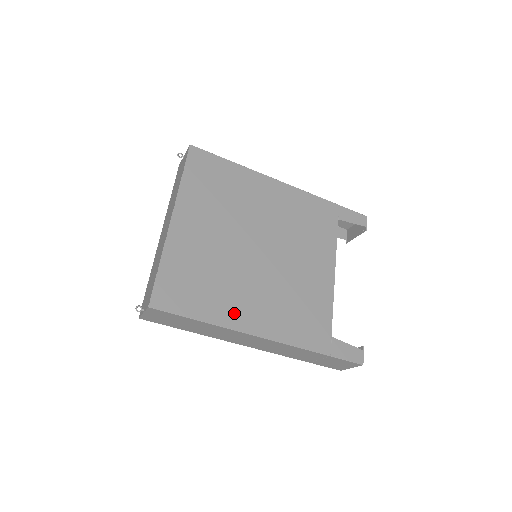
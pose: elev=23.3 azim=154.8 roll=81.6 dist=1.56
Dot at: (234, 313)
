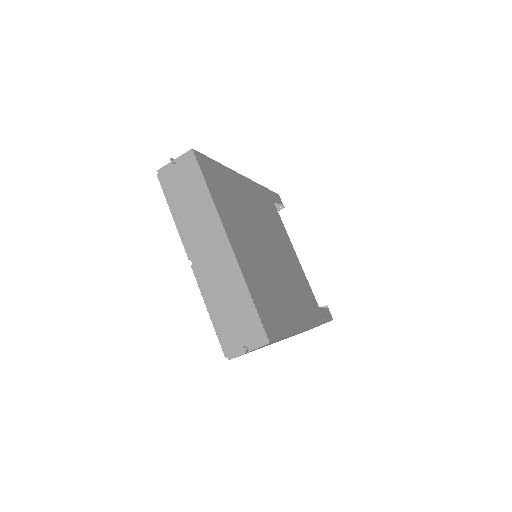
Dot at: (292, 317)
